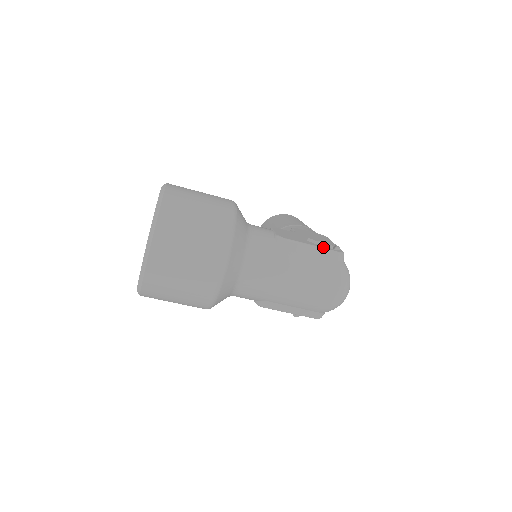
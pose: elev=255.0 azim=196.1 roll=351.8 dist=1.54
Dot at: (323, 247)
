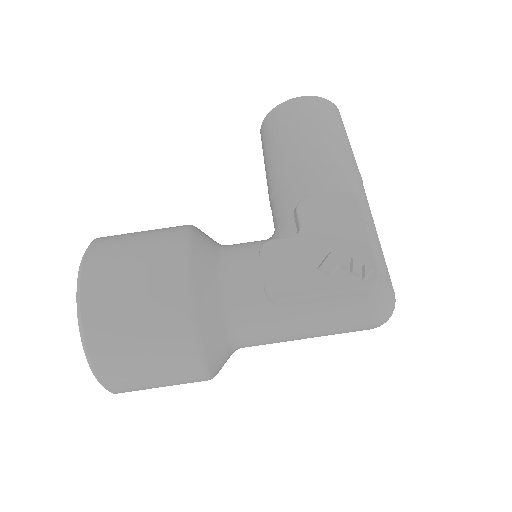
Dot at: (343, 286)
